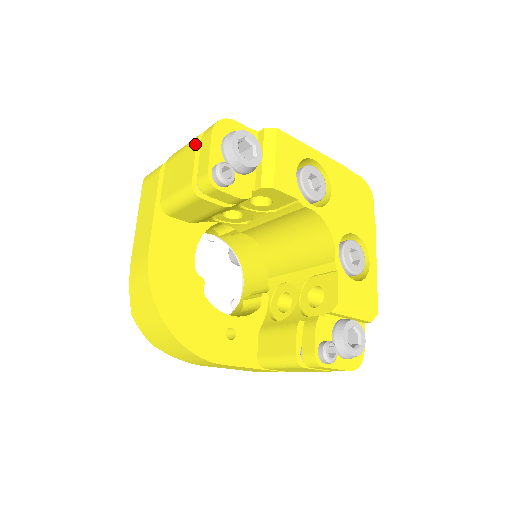
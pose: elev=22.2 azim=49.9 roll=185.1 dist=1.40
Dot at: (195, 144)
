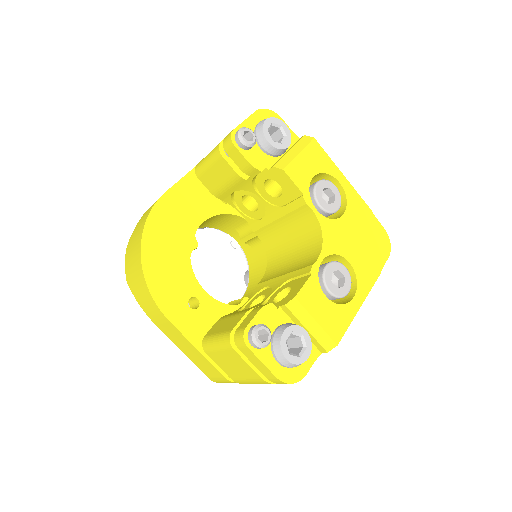
Dot at: occluded
